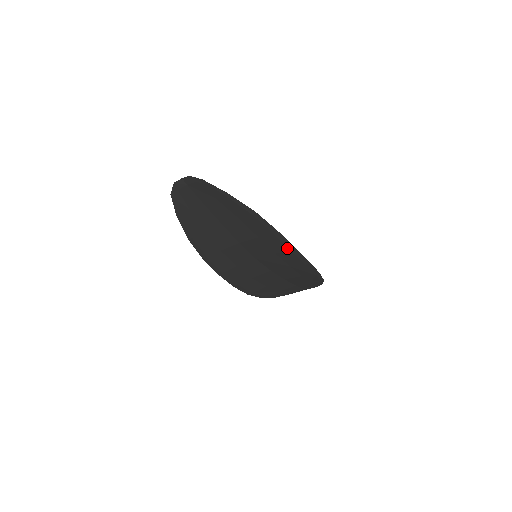
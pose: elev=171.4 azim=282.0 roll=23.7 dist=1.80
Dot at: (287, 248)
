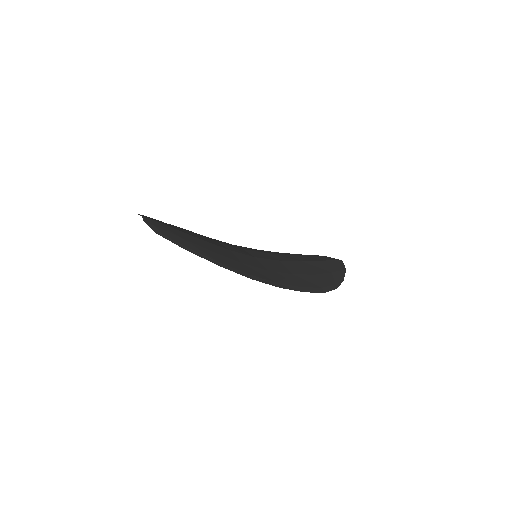
Dot at: (271, 282)
